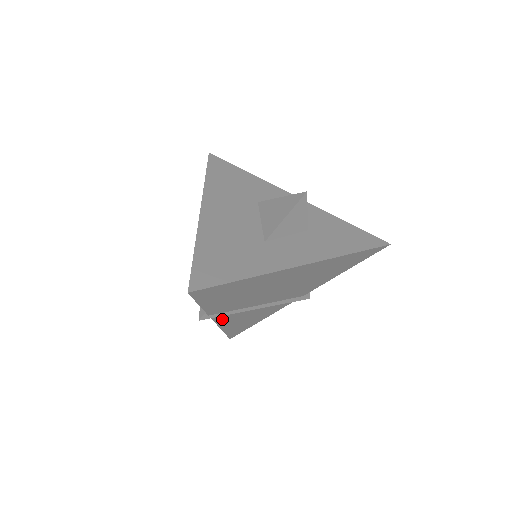
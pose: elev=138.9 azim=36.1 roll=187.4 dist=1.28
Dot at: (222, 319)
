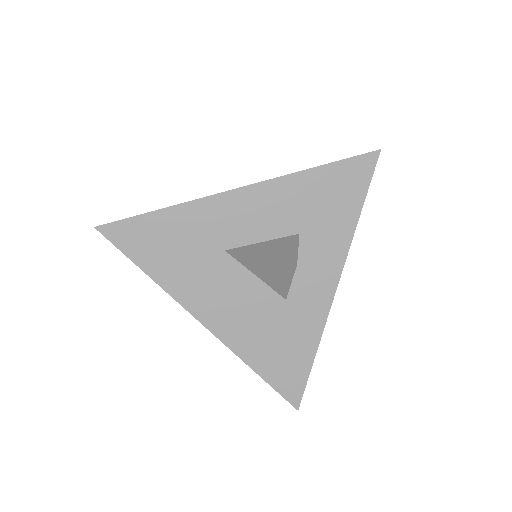
Dot at: occluded
